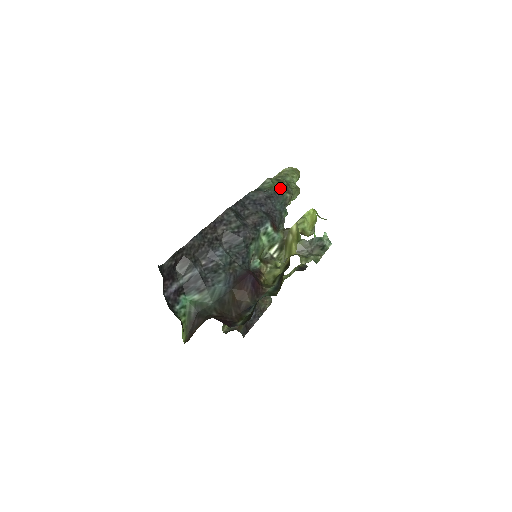
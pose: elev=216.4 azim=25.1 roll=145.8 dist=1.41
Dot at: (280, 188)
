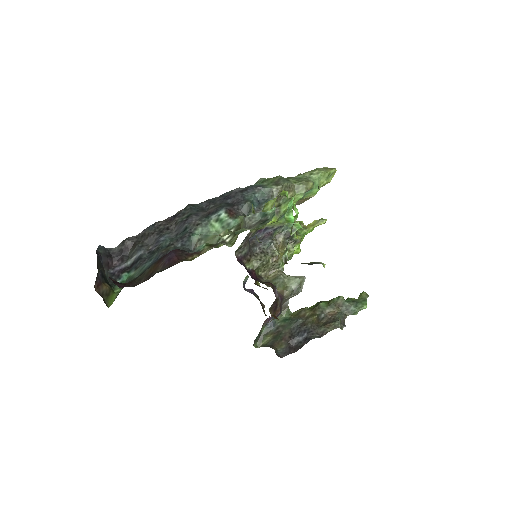
Dot at: (266, 182)
